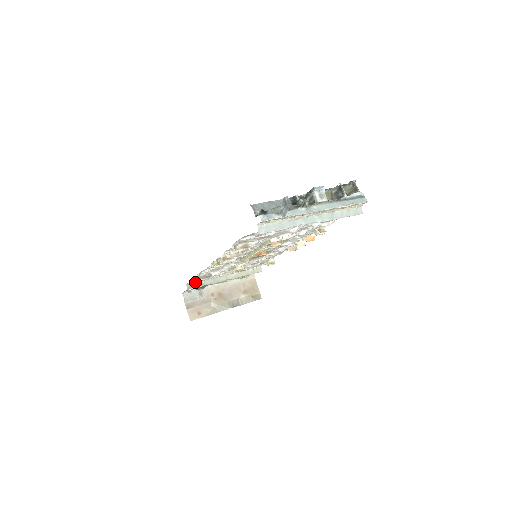
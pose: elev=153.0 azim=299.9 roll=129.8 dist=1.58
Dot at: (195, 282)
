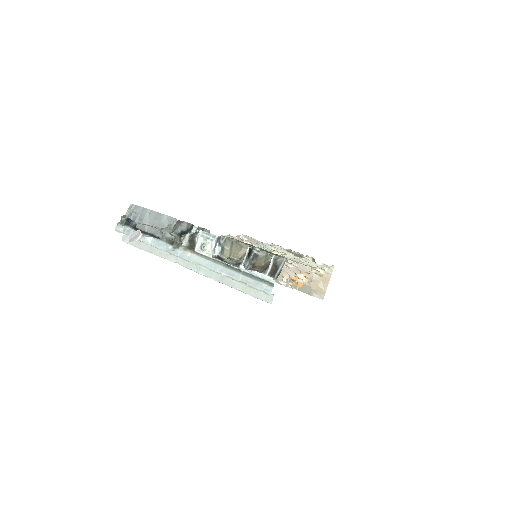
Dot at: occluded
